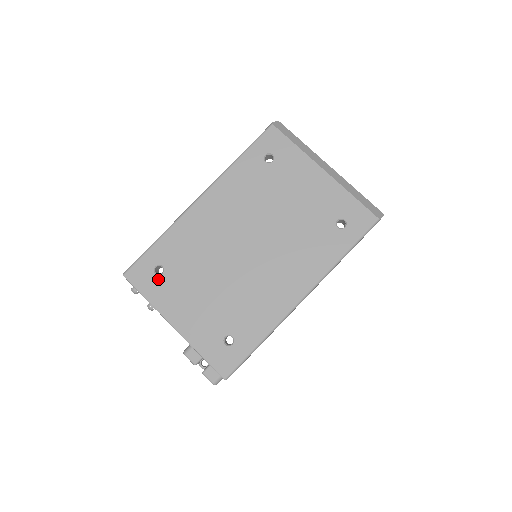
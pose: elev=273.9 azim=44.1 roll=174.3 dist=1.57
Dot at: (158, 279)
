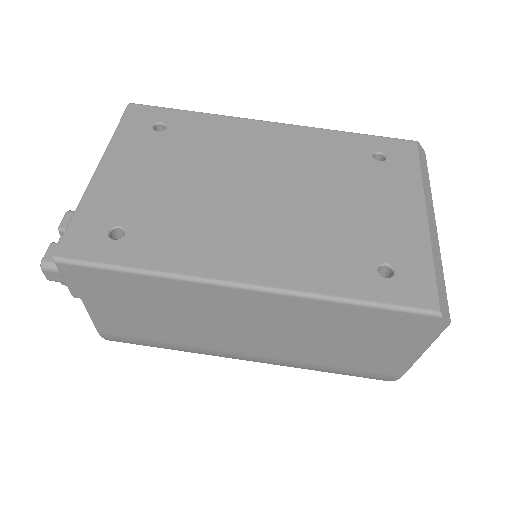
Dot at: (148, 131)
